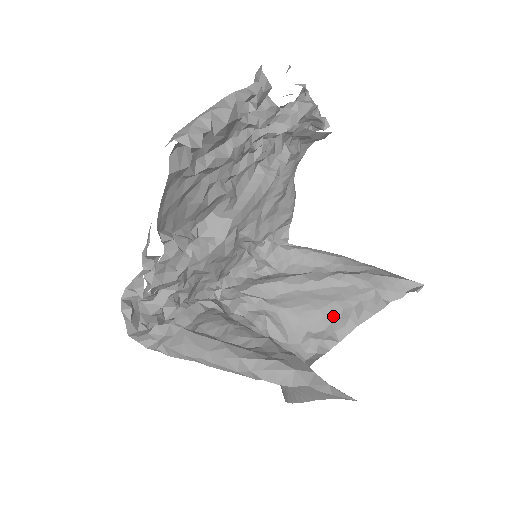
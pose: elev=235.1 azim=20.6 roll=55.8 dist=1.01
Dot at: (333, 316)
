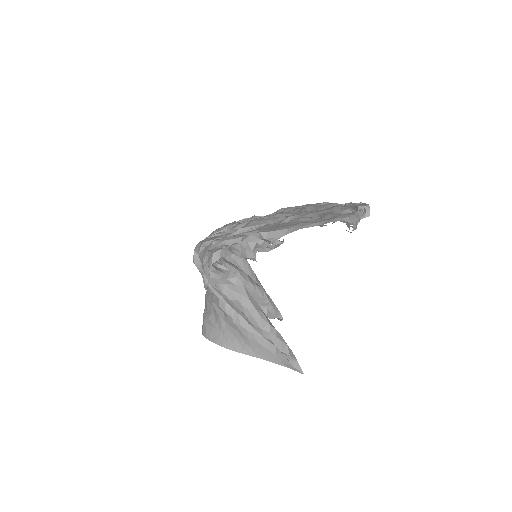
Dot at: occluded
